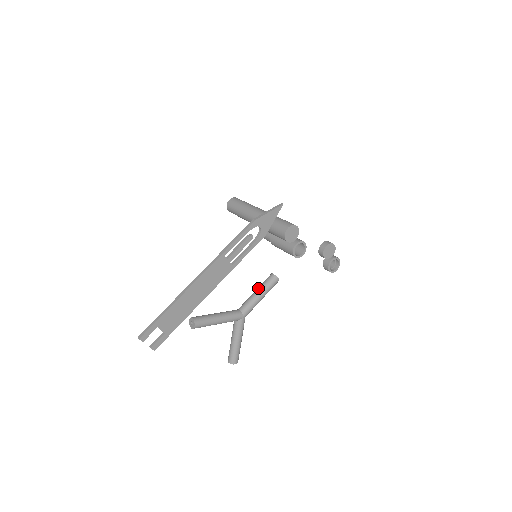
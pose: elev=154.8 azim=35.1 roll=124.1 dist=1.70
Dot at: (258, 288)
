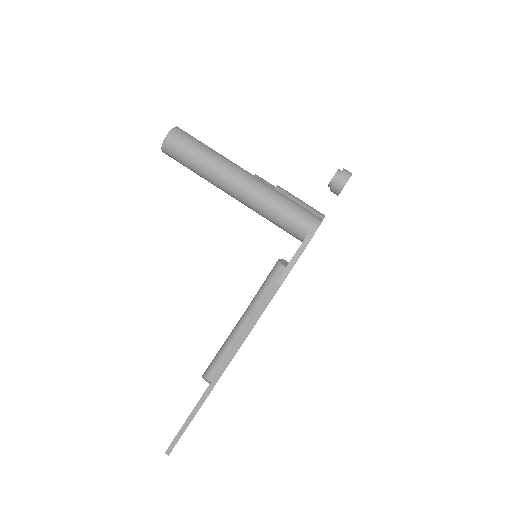
Dot at: (266, 288)
